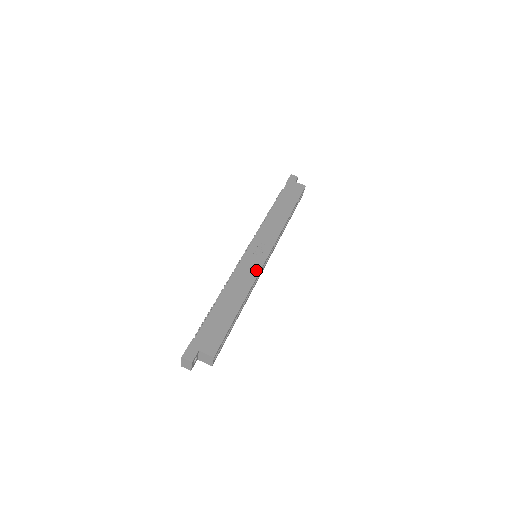
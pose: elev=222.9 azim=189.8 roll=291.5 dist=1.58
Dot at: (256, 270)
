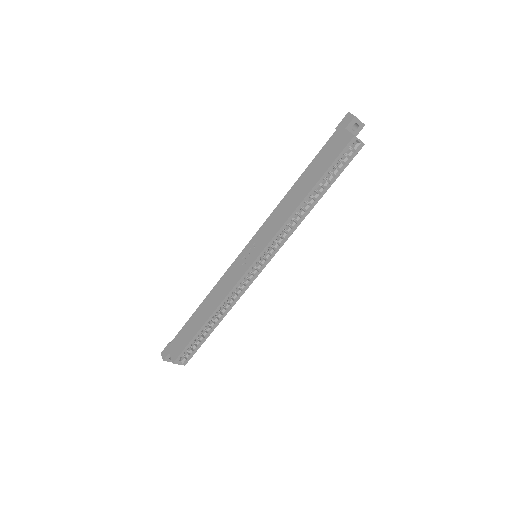
Dot at: (235, 281)
